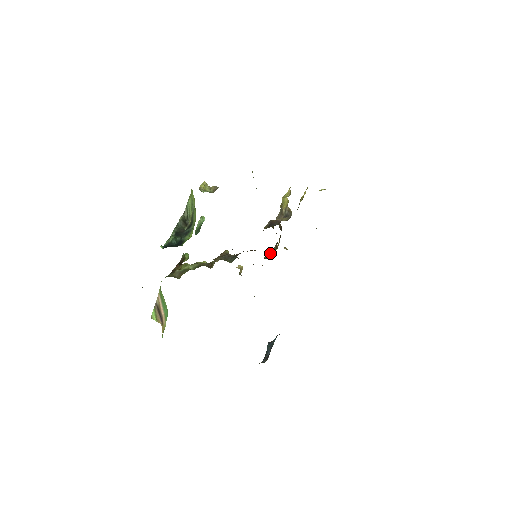
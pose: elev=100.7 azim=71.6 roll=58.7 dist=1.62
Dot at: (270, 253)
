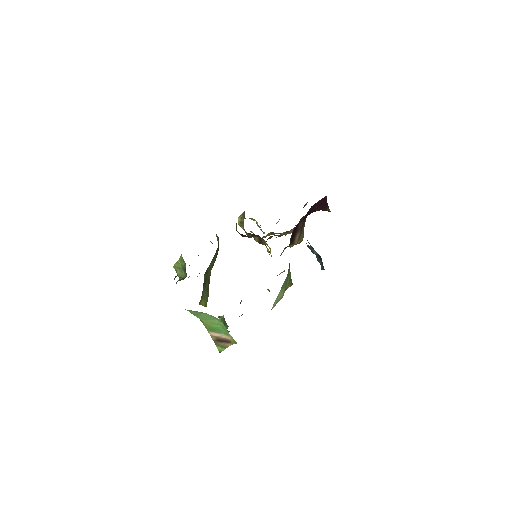
Dot at: occluded
